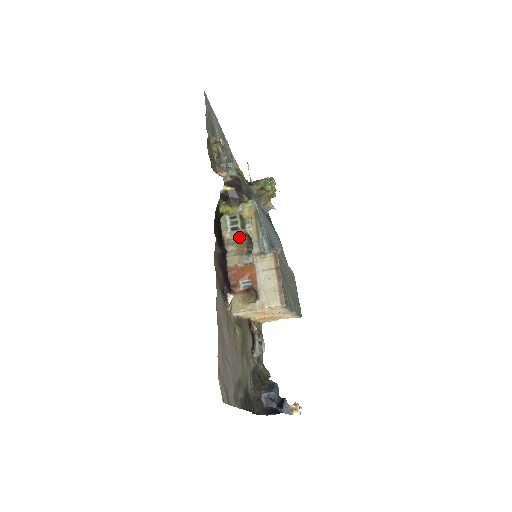
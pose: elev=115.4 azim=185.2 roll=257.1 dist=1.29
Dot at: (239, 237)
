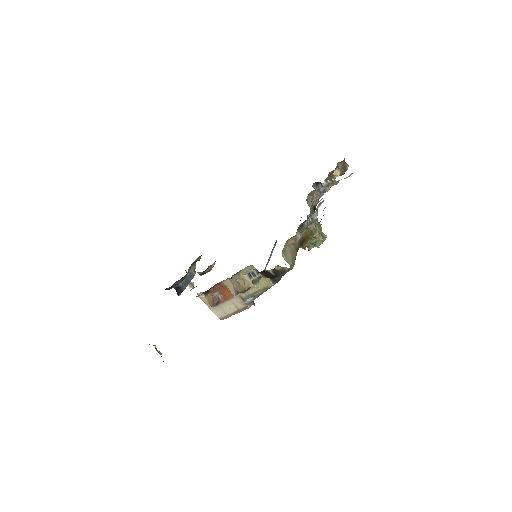
Dot at: (245, 283)
